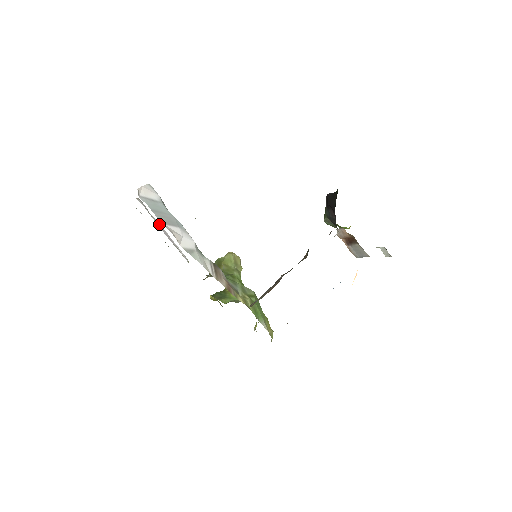
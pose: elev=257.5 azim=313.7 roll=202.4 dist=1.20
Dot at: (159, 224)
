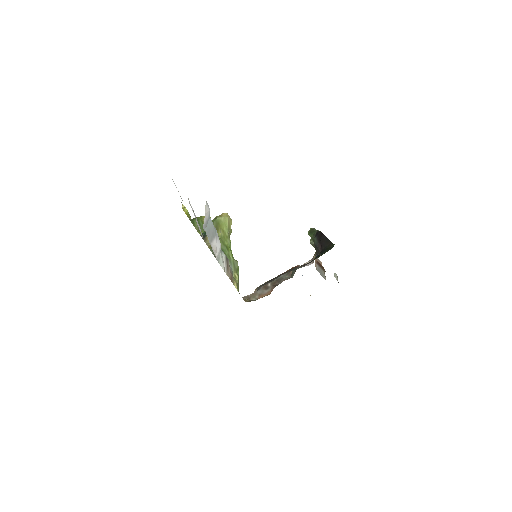
Dot at: (194, 213)
